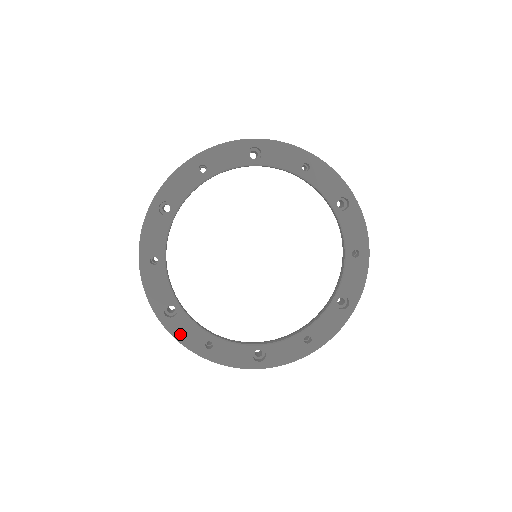
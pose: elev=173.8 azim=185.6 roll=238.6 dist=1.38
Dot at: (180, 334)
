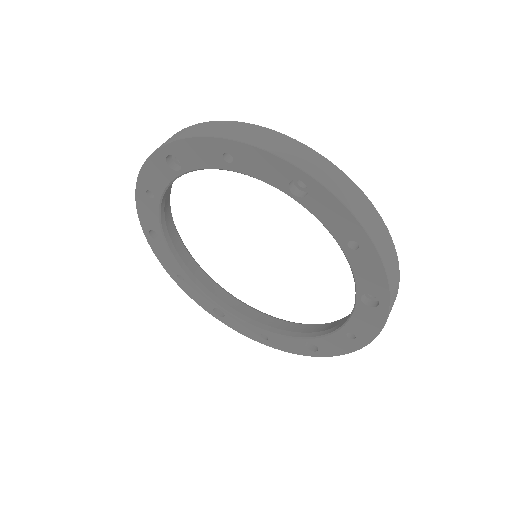
Dot at: (159, 254)
